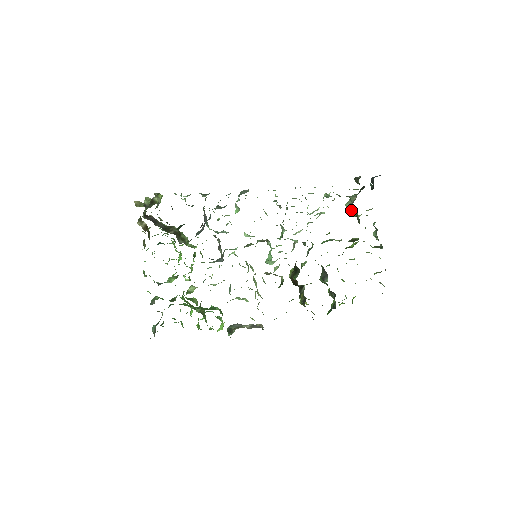
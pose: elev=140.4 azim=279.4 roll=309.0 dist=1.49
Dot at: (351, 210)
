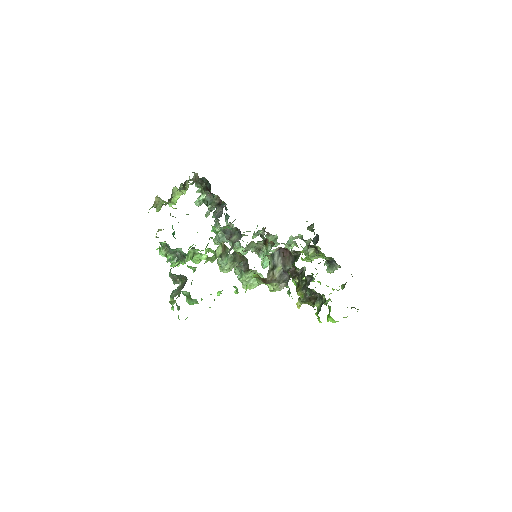
Dot at: (310, 248)
